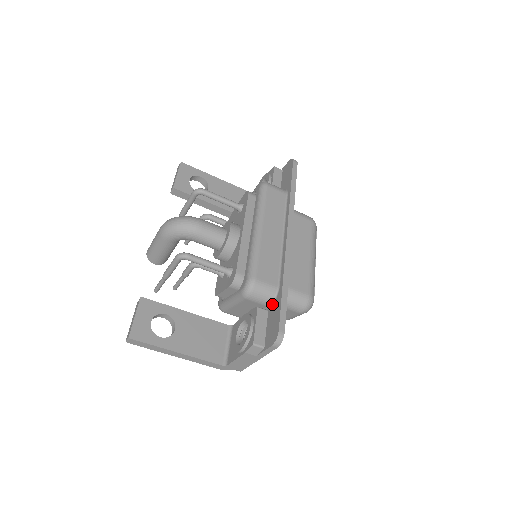
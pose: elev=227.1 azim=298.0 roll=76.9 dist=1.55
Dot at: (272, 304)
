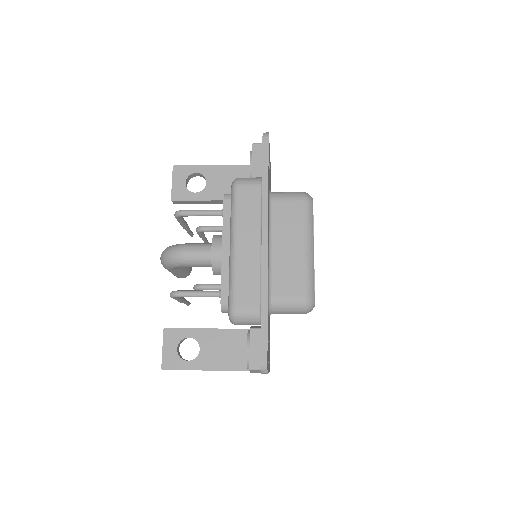
Dot at: occluded
